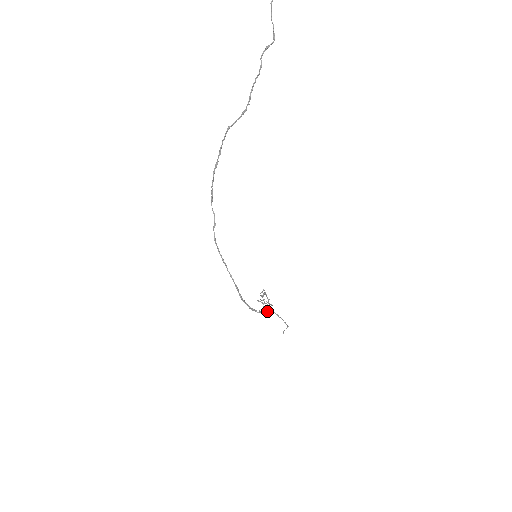
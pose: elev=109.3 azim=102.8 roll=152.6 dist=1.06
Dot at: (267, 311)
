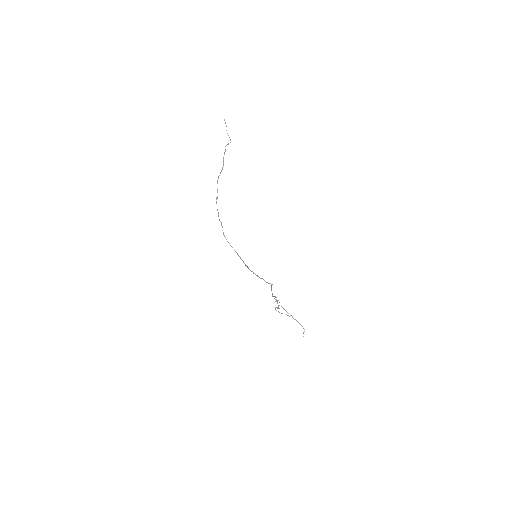
Dot at: (269, 283)
